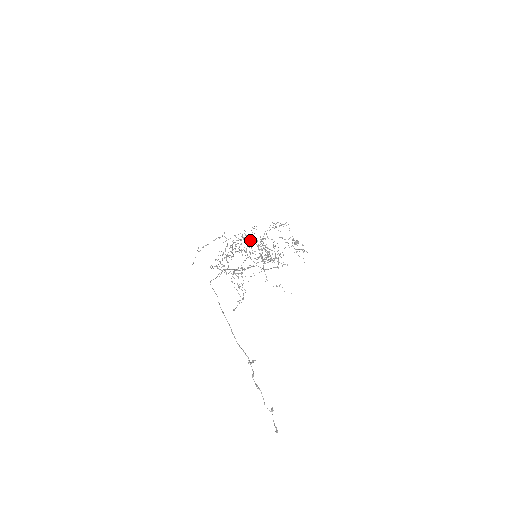
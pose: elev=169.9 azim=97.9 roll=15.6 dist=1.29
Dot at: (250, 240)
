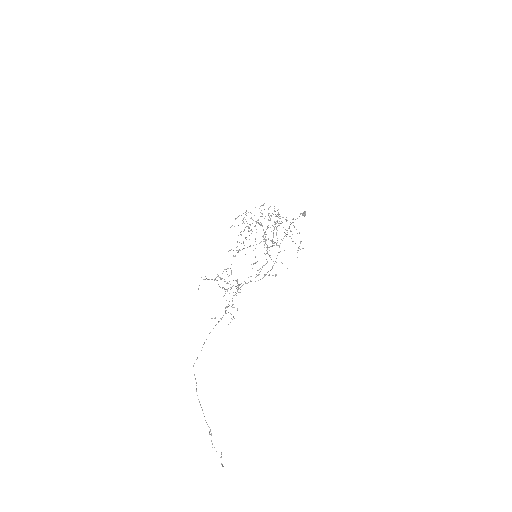
Dot at: occluded
